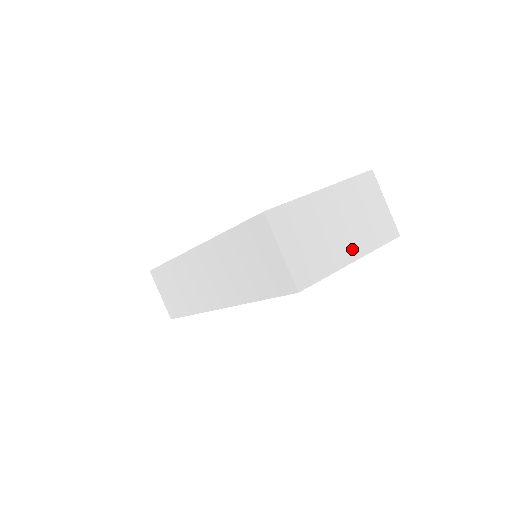
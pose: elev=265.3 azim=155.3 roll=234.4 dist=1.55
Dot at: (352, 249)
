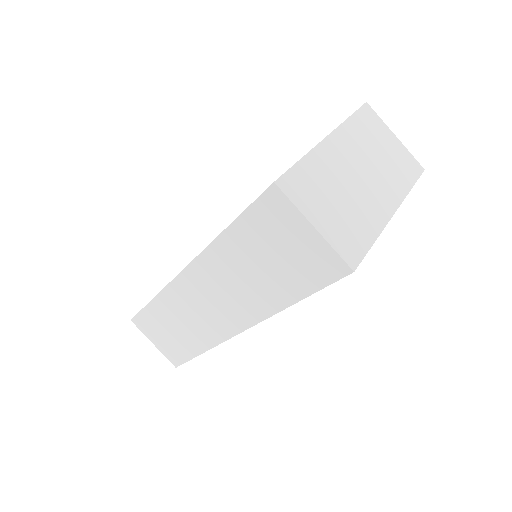
Dot at: (386, 199)
